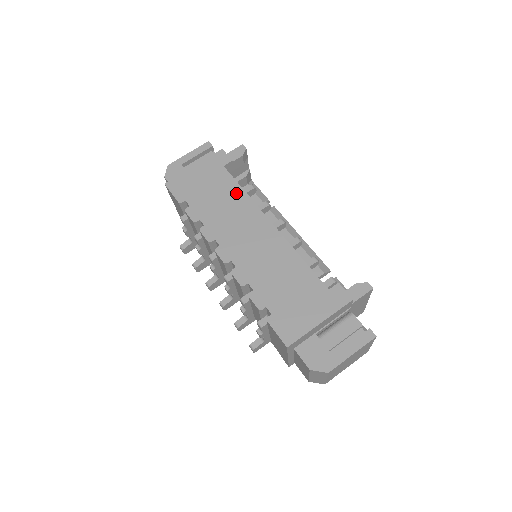
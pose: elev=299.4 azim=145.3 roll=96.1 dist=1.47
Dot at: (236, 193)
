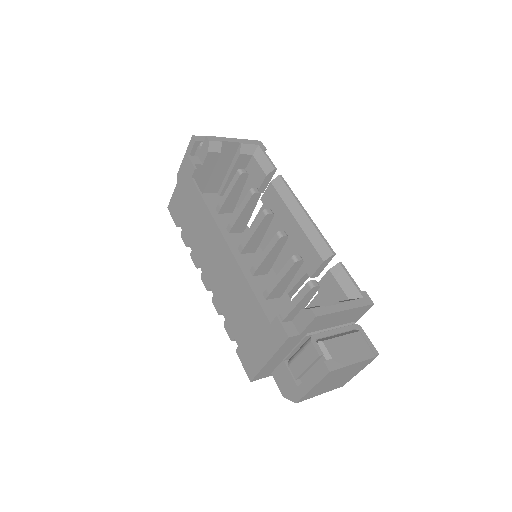
Dot at: (202, 210)
